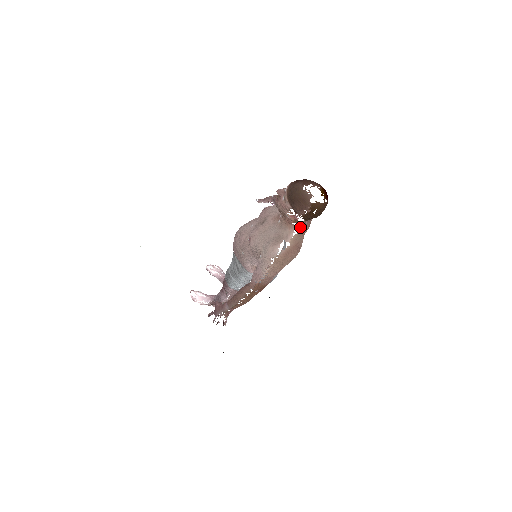
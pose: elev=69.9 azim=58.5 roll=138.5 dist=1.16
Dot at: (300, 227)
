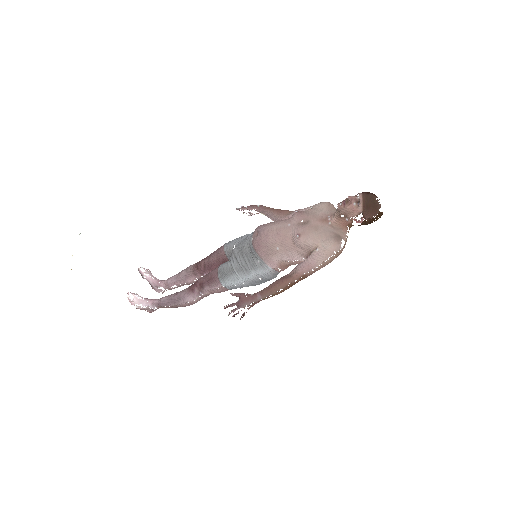
Dot at: occluded
